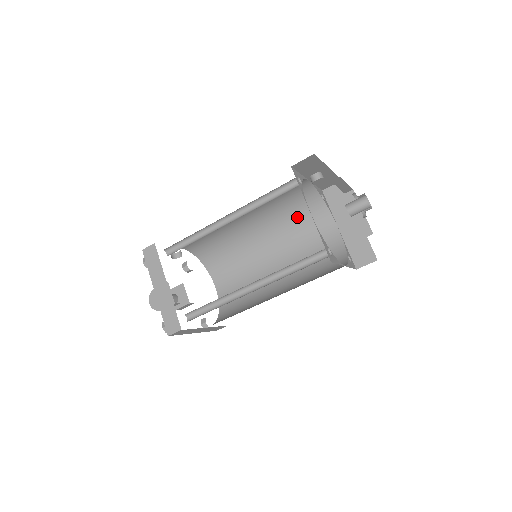
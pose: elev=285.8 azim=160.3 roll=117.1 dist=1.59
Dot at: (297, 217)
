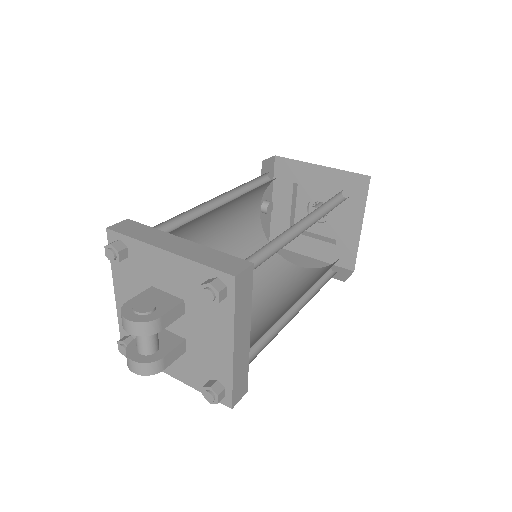
Dot at: occluded
